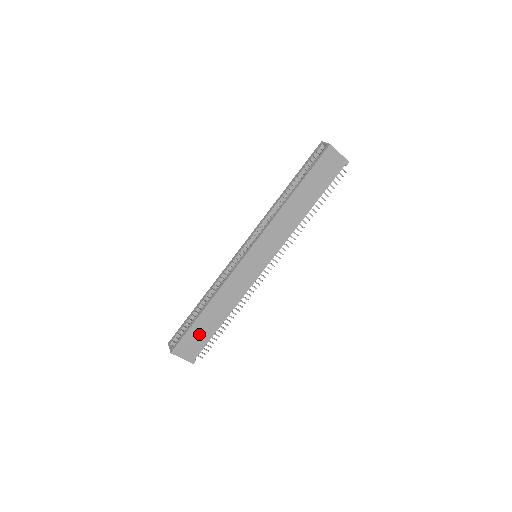
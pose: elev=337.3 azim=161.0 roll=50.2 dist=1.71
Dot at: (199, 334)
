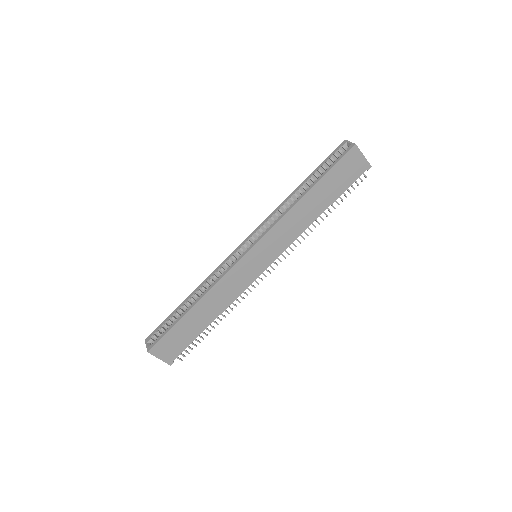
Dot at: (182, 334)
